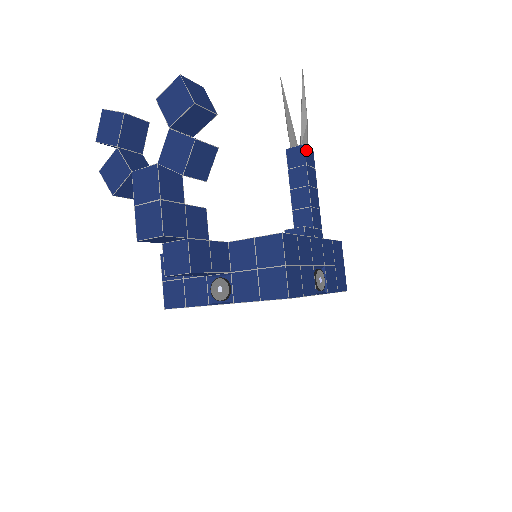
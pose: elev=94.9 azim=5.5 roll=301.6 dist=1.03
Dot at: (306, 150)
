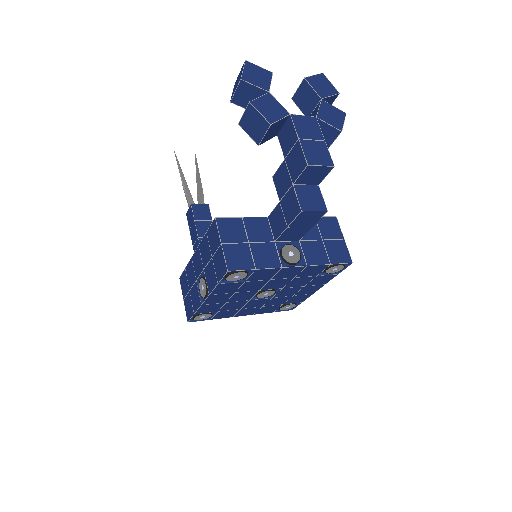
Dot at: (209, 210)
